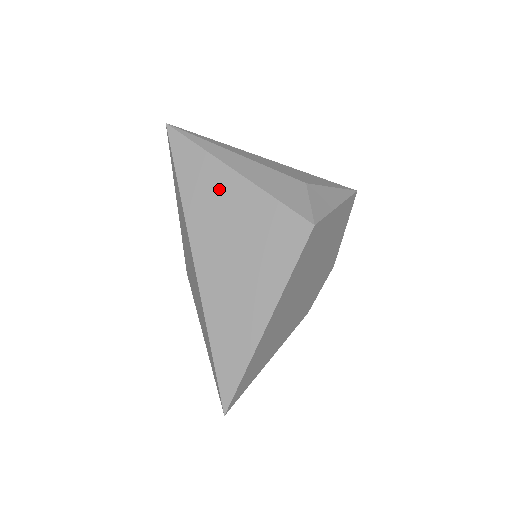
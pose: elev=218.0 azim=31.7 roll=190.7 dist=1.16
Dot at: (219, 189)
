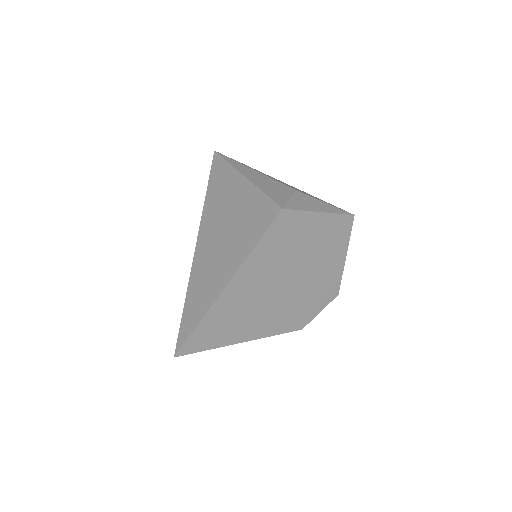
Dot at: (230, 189)
